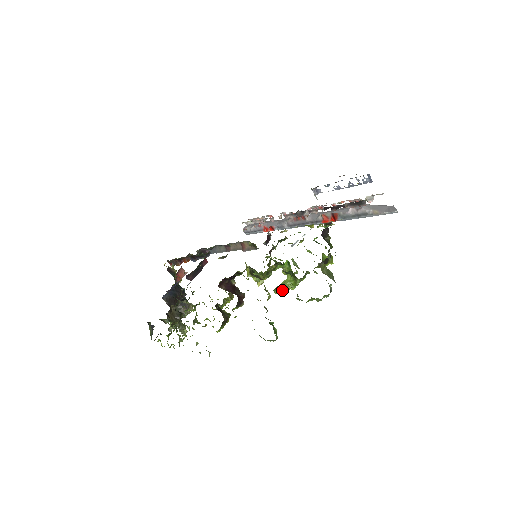
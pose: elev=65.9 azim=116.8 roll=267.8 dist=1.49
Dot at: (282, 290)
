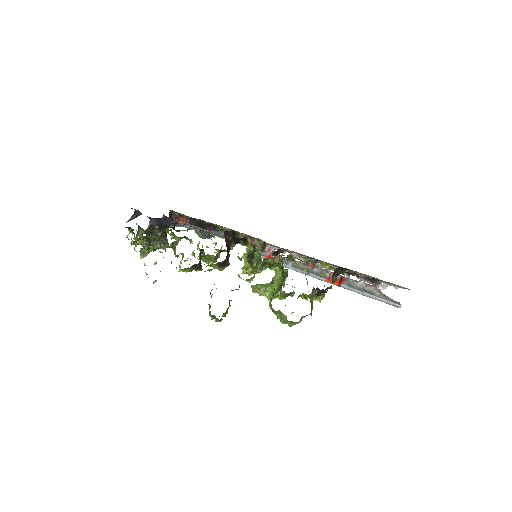
Dot at: (259, 290)
